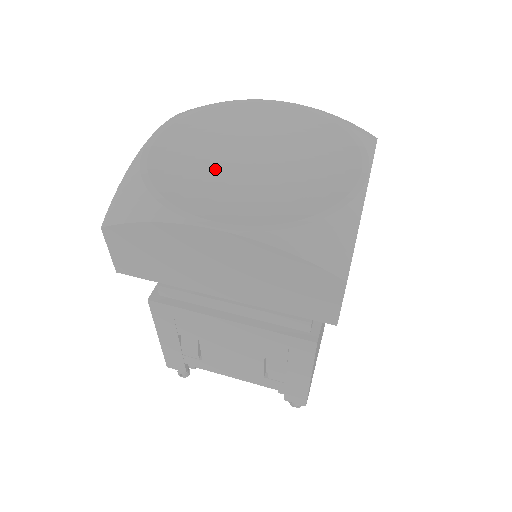
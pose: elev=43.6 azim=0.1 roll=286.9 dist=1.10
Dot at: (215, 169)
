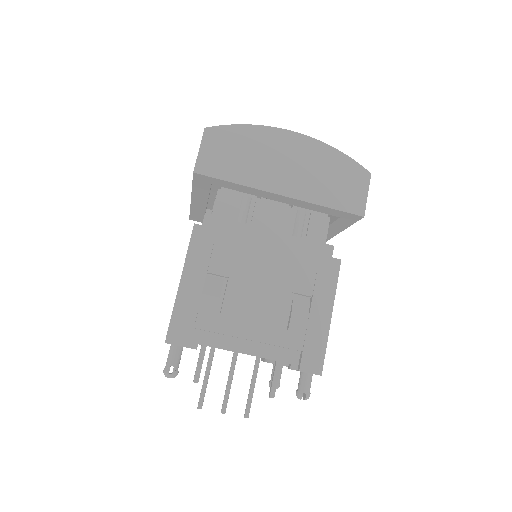
Dot at: occluded
